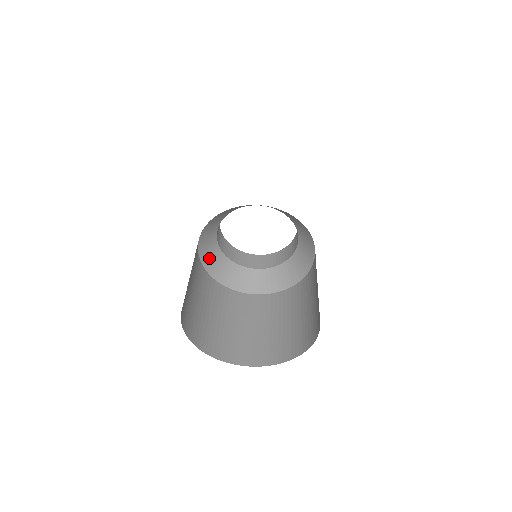
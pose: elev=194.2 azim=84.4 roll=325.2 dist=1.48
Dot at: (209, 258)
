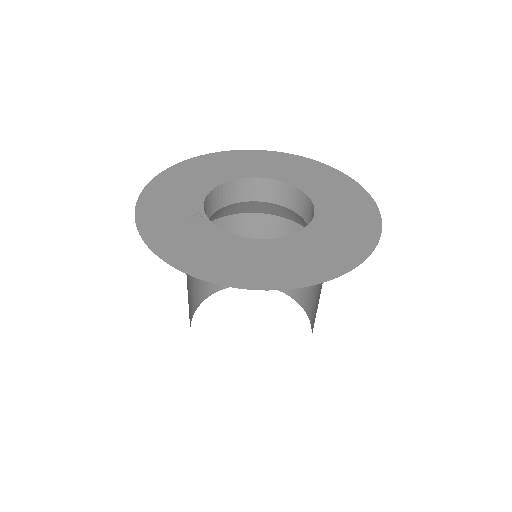
Dot at: occluded
